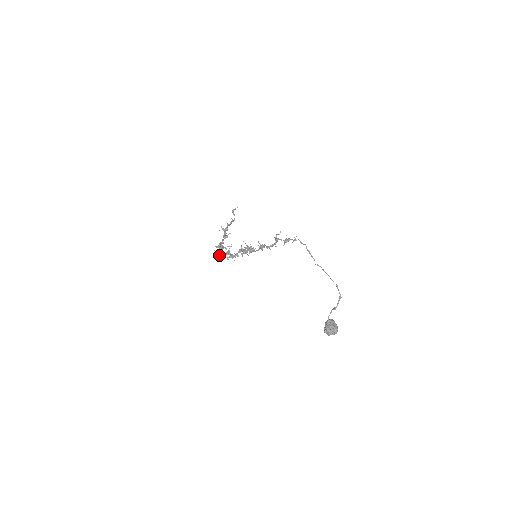
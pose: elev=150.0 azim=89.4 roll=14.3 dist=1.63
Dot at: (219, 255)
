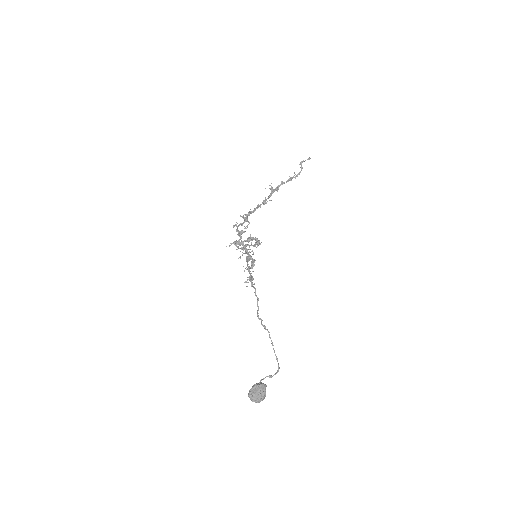
Dot at: (236, 229)
